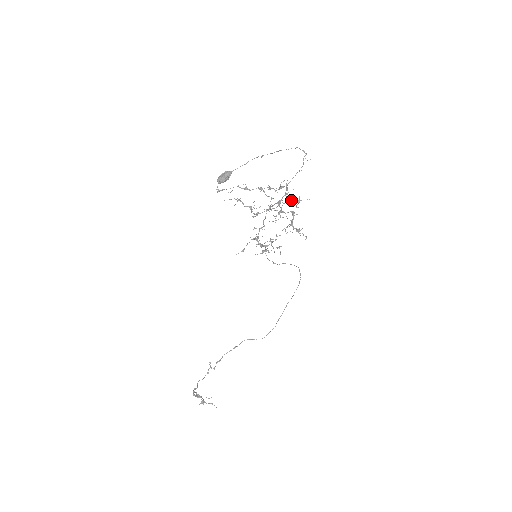
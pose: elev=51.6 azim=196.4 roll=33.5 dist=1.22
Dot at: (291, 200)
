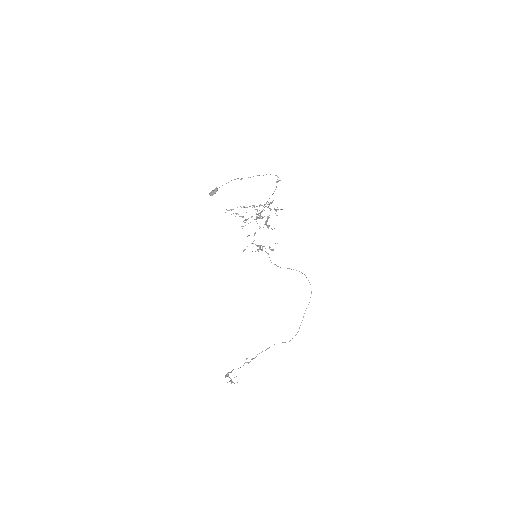
Dot at: occluded
